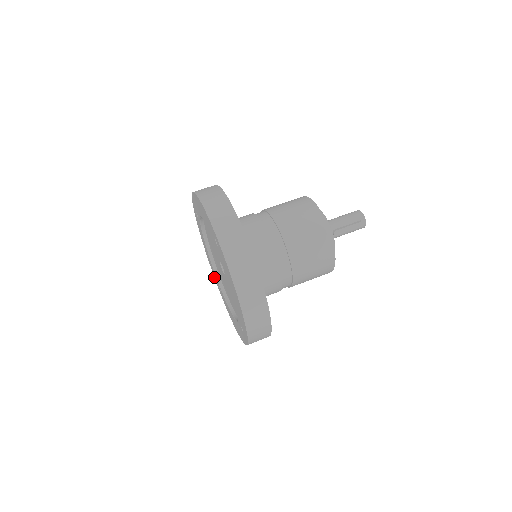
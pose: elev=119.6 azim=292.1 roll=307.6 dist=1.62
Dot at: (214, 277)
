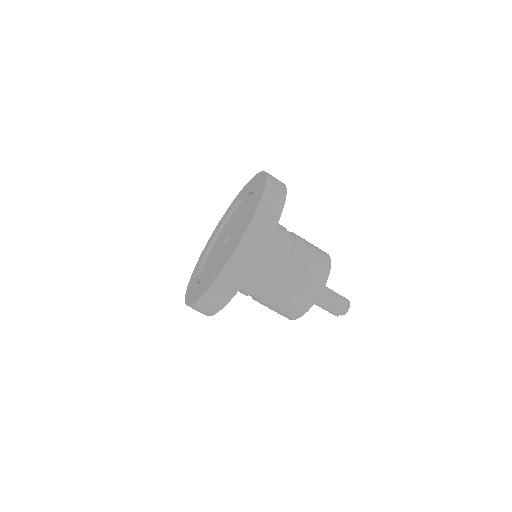
Dot at: occluded
